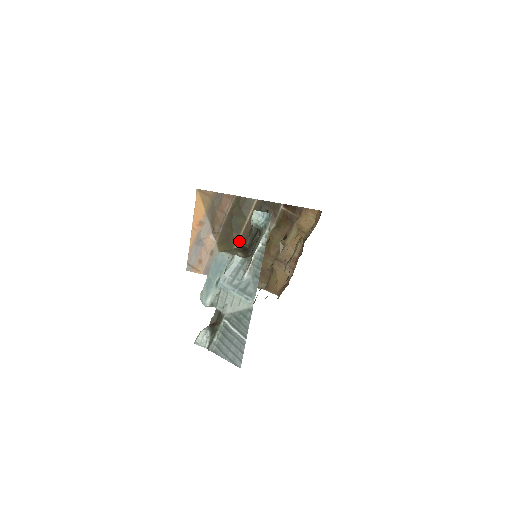
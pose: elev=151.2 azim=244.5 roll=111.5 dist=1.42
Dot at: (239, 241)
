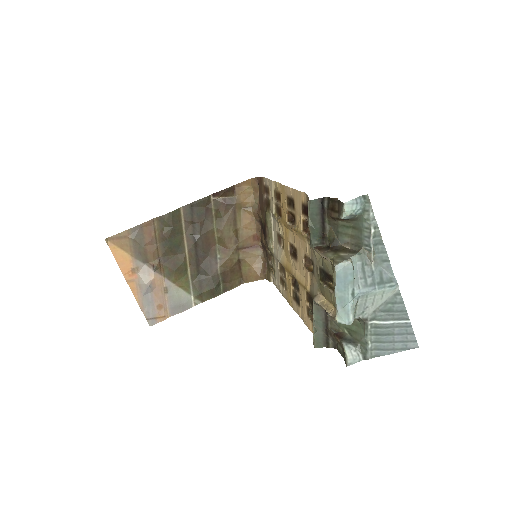
Dot at: (188, 259)
